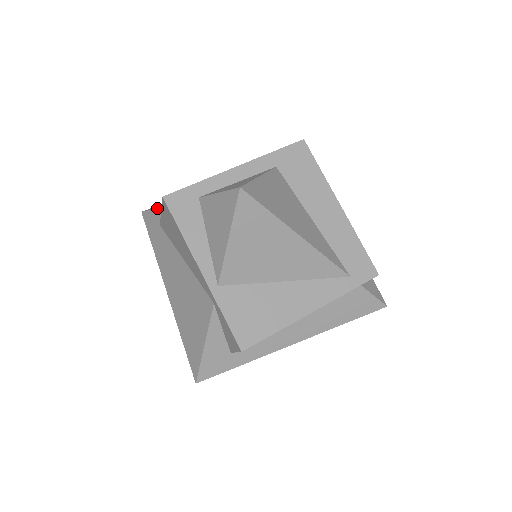
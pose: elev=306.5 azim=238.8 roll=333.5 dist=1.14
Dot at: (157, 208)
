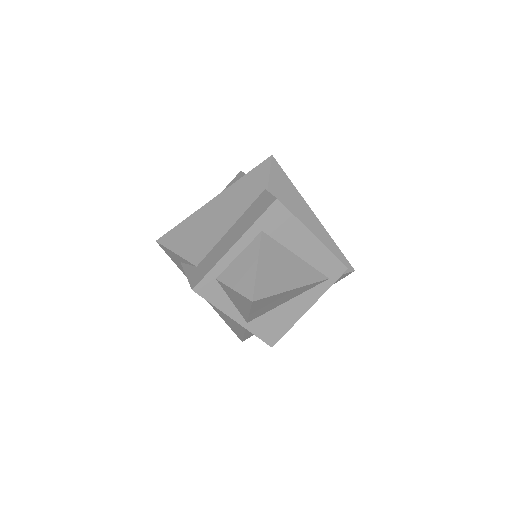
Dot at: (173, 253)
